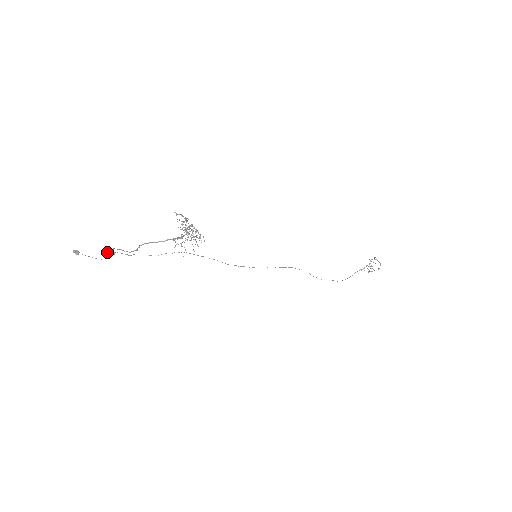
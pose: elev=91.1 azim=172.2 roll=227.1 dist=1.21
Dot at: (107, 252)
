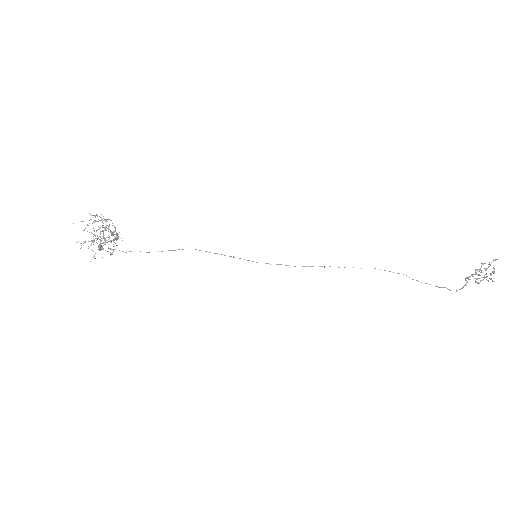
Dot at: occluded
